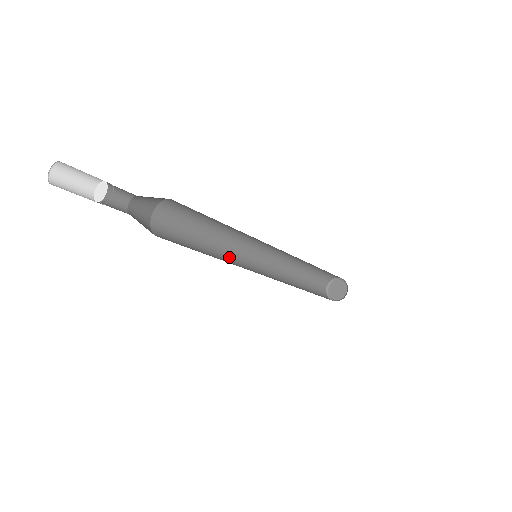
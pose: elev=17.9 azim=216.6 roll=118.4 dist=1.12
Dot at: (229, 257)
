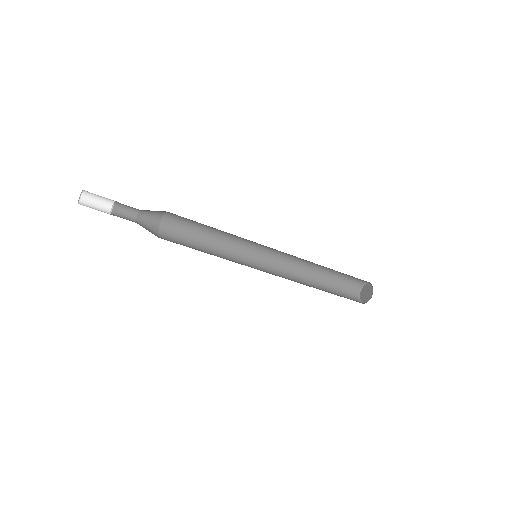
Dot at: (234, 255)
